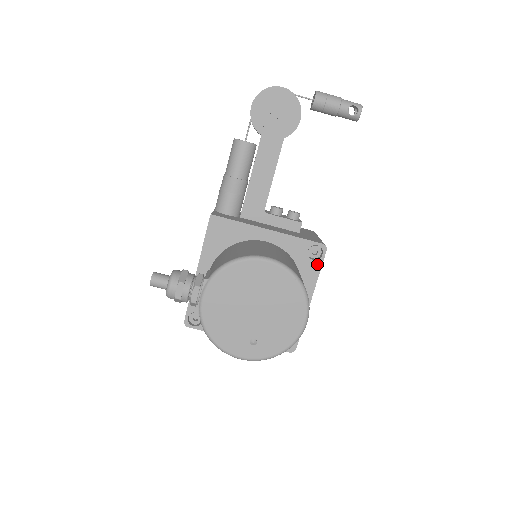
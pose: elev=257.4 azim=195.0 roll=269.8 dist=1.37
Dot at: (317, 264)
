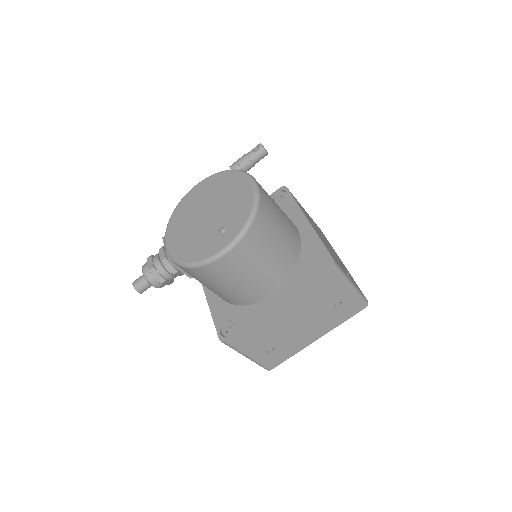
Dot at: (288, 199)
